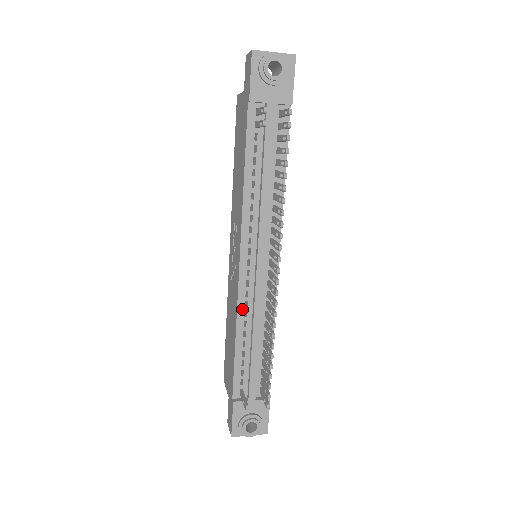
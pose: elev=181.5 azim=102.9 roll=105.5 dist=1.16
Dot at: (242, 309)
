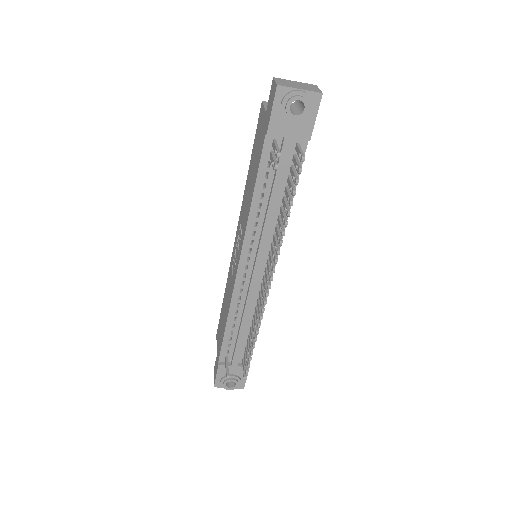
Dot at: (235, 301)
